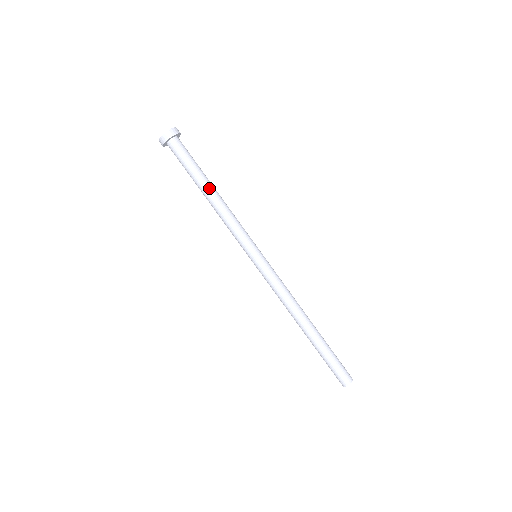
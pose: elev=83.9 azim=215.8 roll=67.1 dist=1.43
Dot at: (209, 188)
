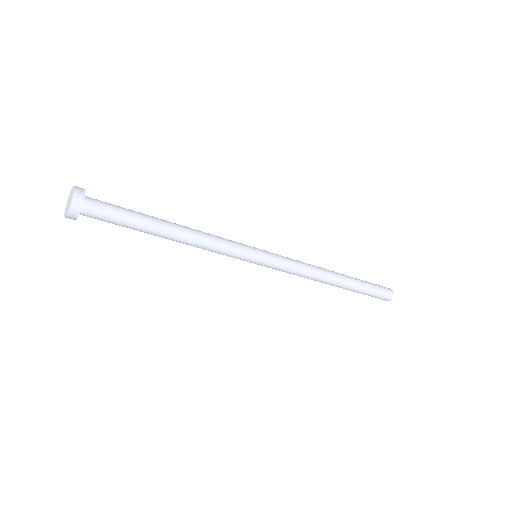
Dot at: occluded
